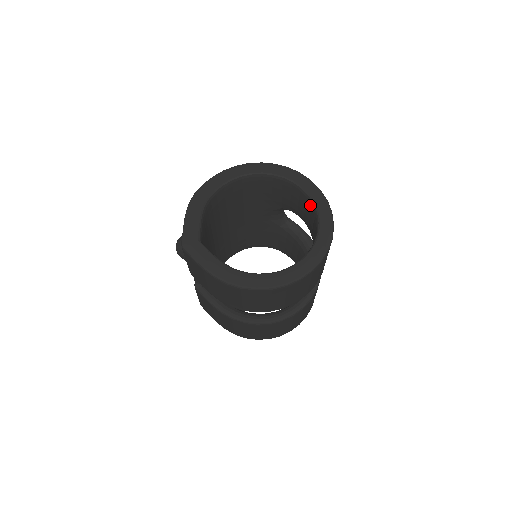
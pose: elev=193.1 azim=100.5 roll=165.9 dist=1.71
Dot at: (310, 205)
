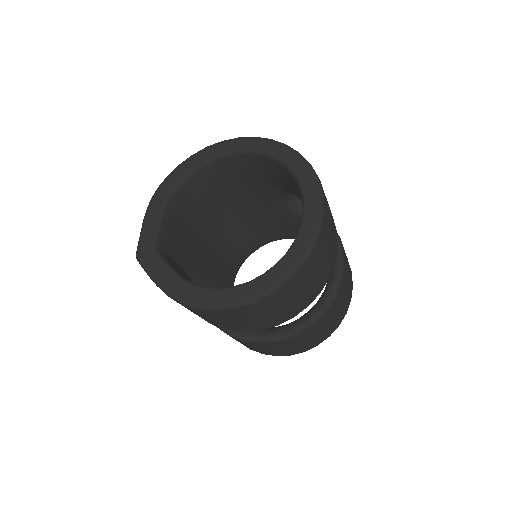
Dot at: (297, 187)
